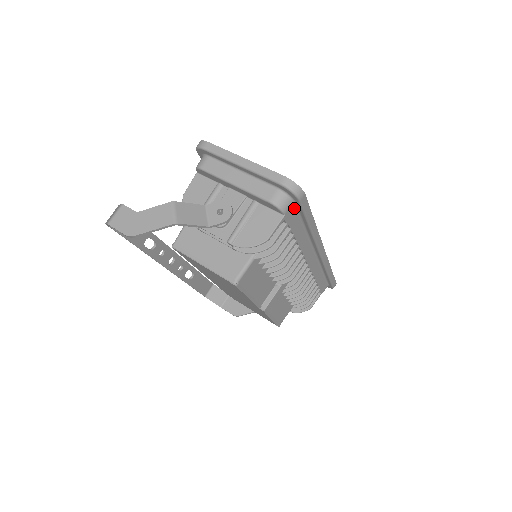
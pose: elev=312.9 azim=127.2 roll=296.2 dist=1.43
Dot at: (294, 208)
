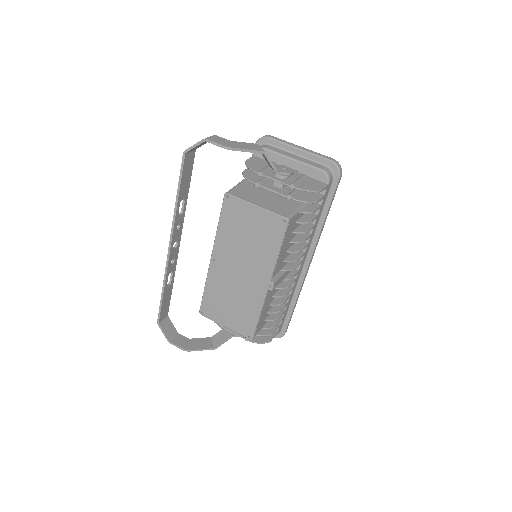
Dot at: (330, 187)
